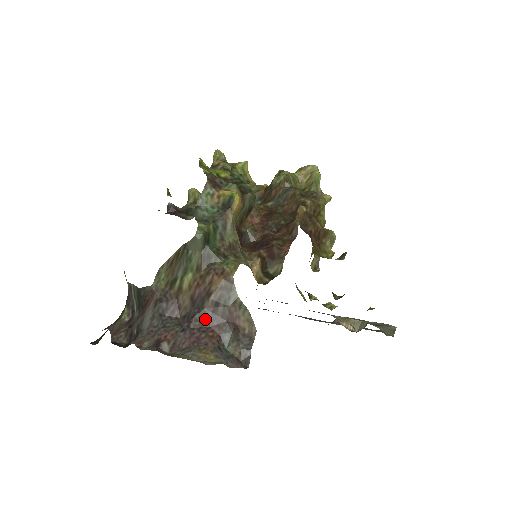
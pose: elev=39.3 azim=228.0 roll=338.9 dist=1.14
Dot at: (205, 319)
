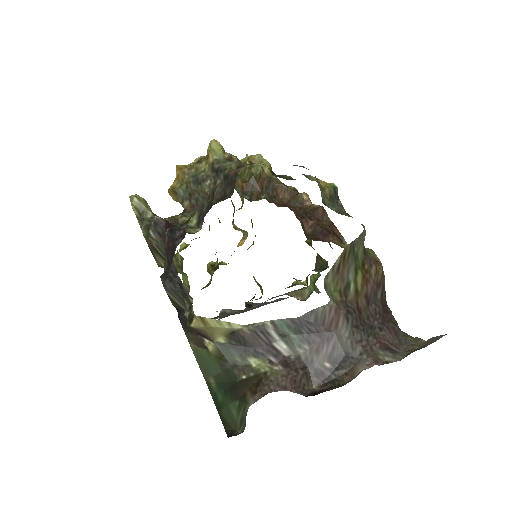
Dot at: (382, 310)
